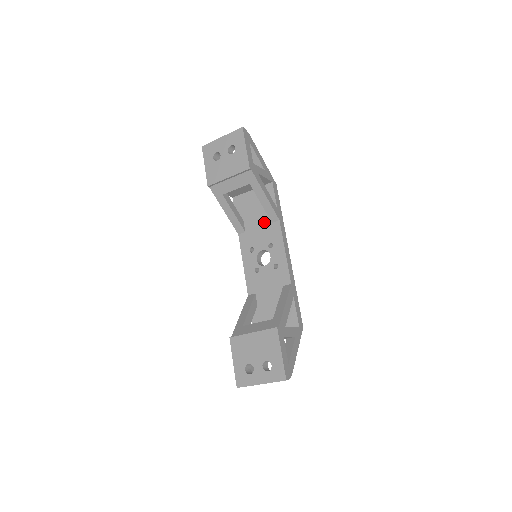
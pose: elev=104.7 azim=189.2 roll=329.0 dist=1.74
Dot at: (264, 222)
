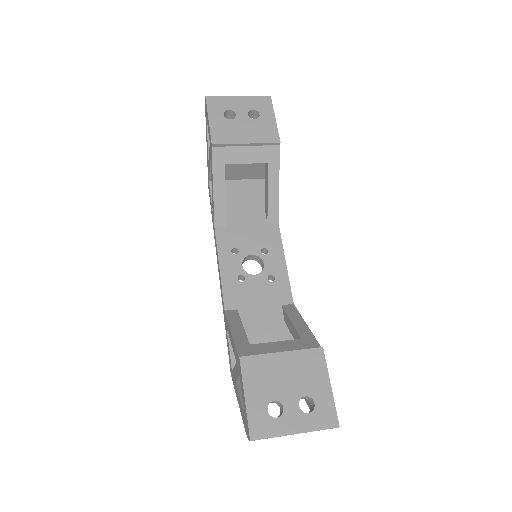
Dot at: (256, 221)
